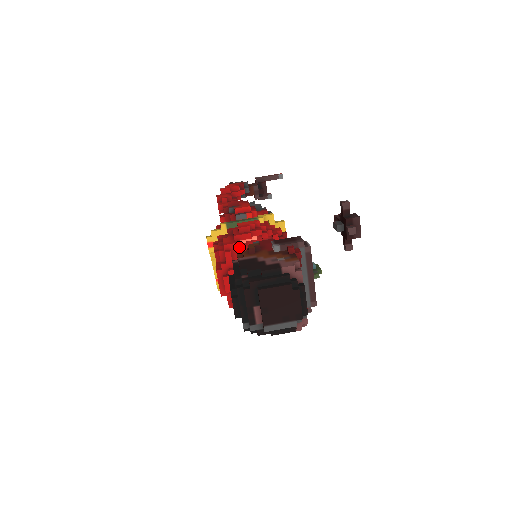
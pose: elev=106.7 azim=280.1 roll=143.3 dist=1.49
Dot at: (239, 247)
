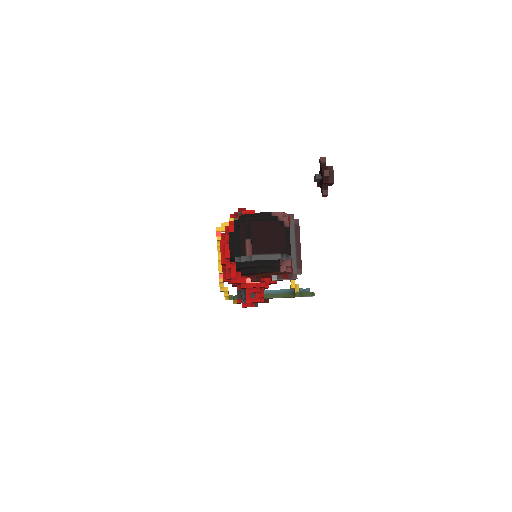
Dot at: occluded
